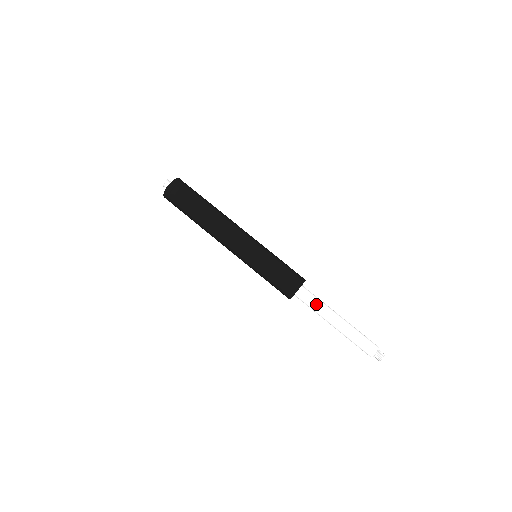
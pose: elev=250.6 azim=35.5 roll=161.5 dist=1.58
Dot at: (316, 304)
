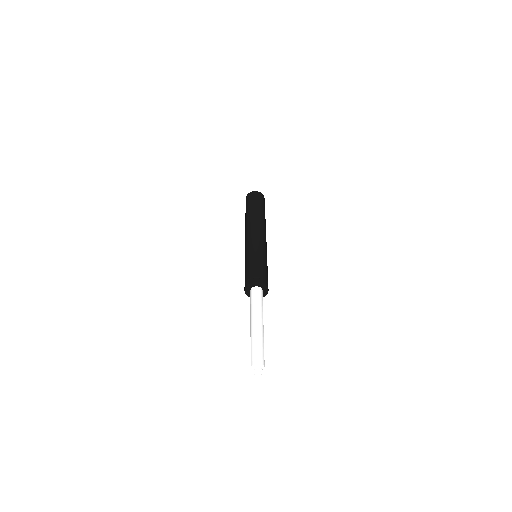
Dot at: (259, 302)
